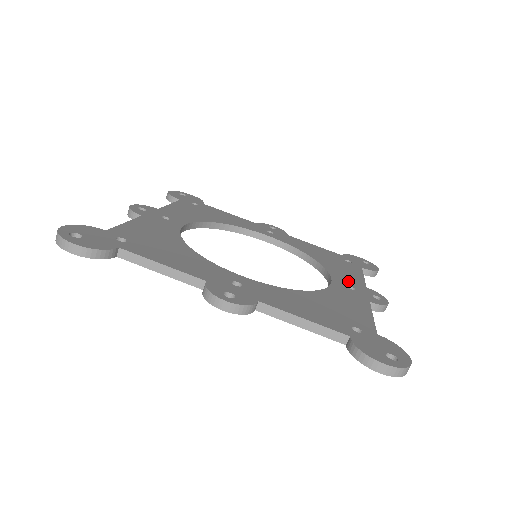
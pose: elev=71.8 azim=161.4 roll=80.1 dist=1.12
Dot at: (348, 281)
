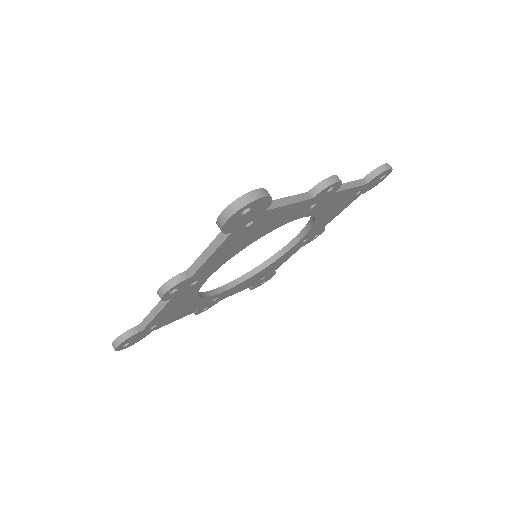
Dot at: occluded
